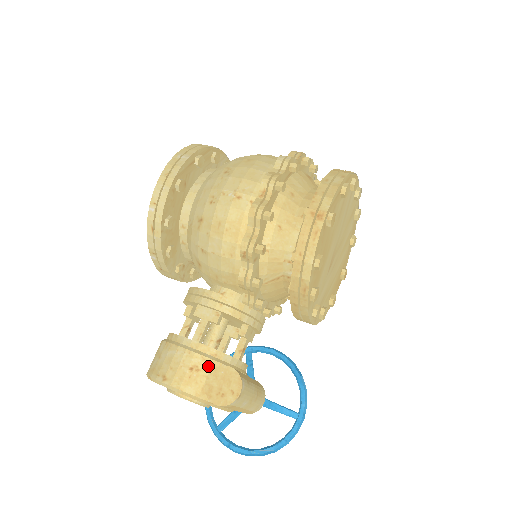
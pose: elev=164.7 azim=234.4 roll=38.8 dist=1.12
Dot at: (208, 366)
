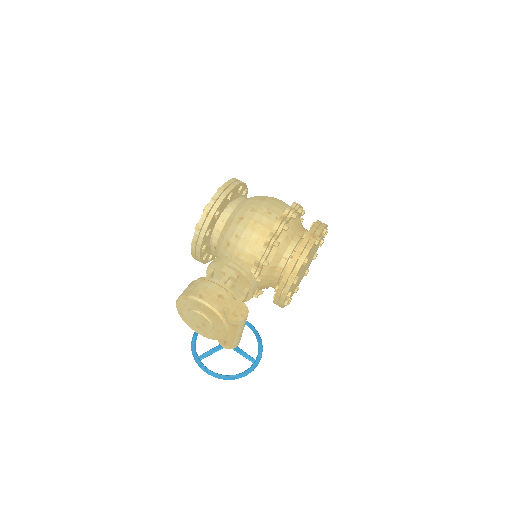
Dot at: (229, 298)
